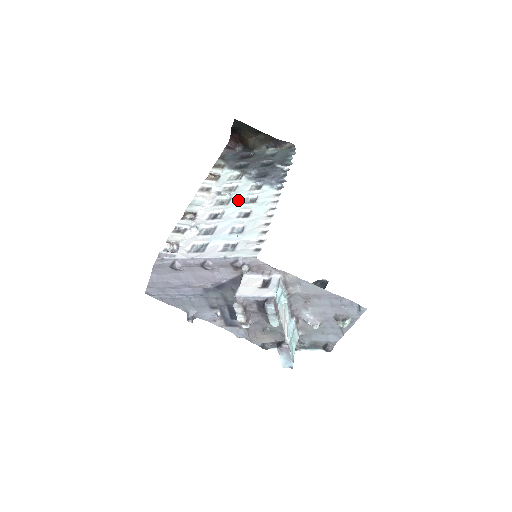
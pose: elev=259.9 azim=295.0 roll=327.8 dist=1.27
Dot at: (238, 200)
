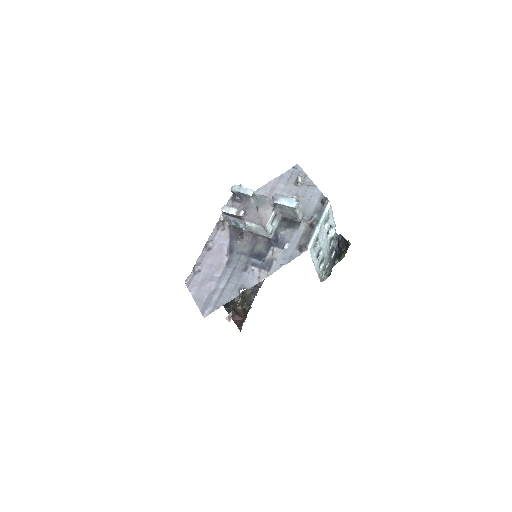
Dot at: occluded
